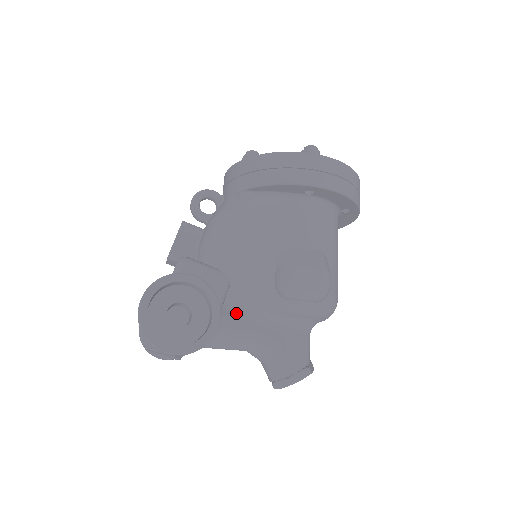
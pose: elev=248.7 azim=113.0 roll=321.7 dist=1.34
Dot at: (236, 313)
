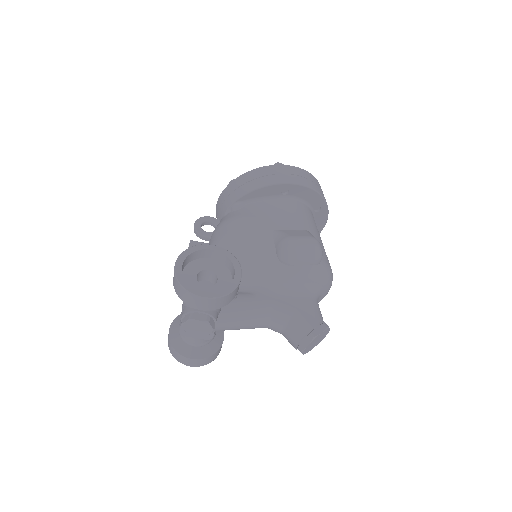
Dot at: (251, 292)
